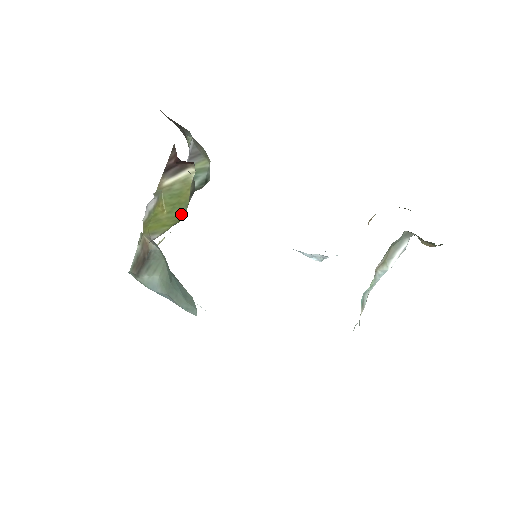
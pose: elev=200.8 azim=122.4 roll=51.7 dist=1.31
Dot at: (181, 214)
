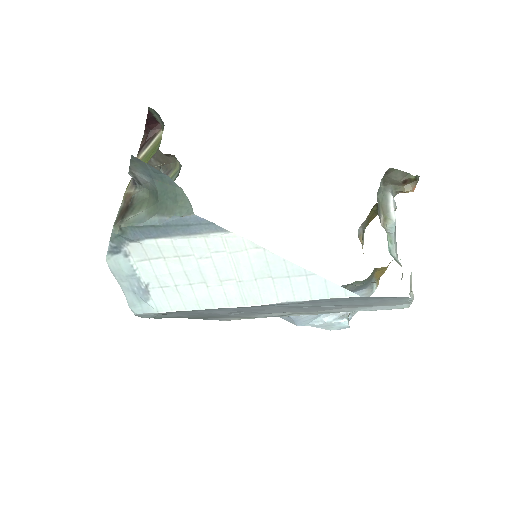
Dot at: (157, 149)
